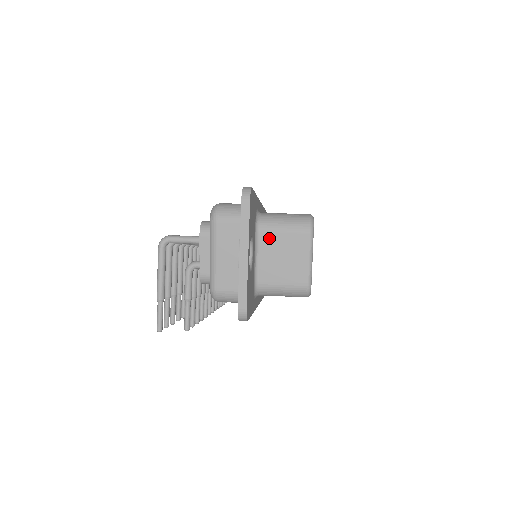
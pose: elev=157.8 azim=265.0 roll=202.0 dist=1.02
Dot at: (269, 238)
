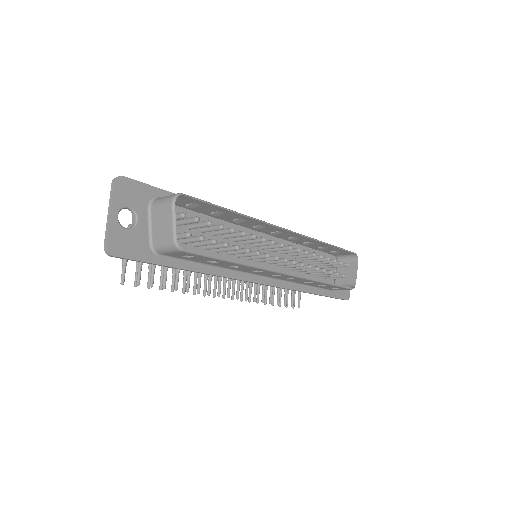
Dot at: (155, 211)
